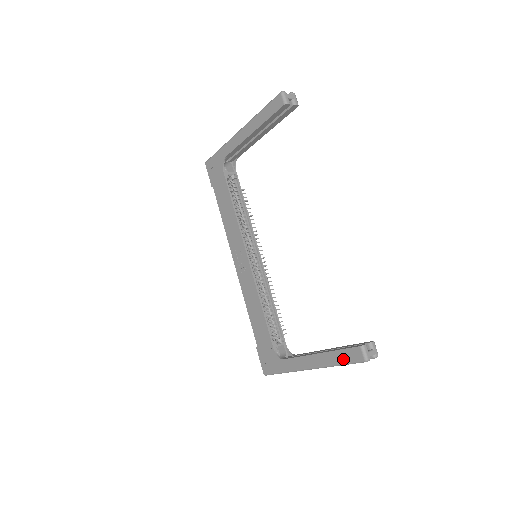
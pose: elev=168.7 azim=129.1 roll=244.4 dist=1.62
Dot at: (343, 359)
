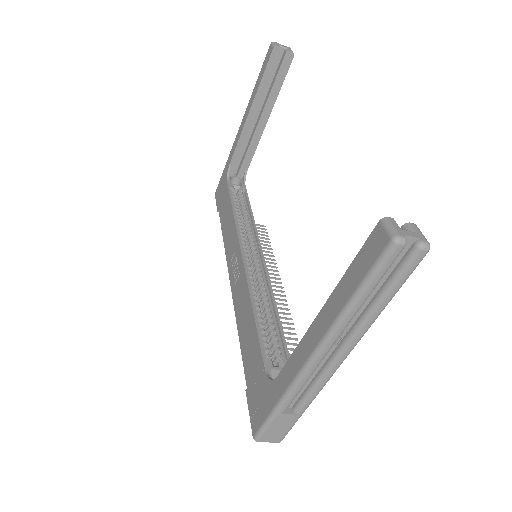
Dot at: (357, 277)
